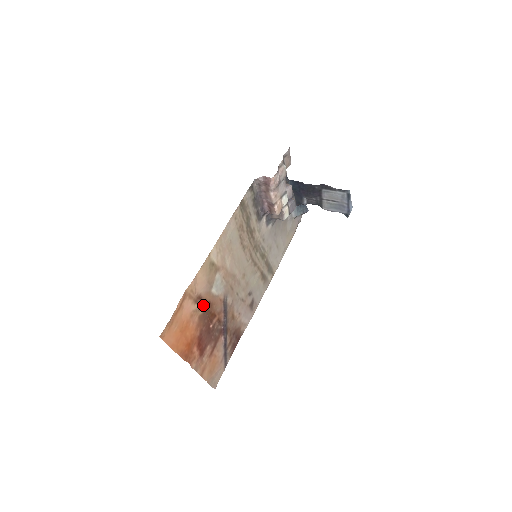
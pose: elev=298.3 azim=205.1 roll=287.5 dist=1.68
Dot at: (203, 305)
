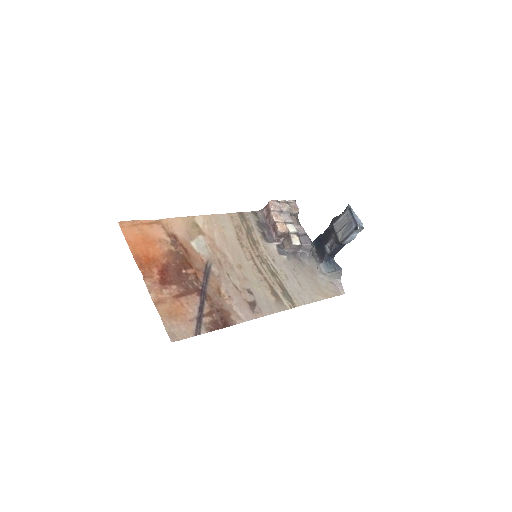
Dot at: (178, 246)
